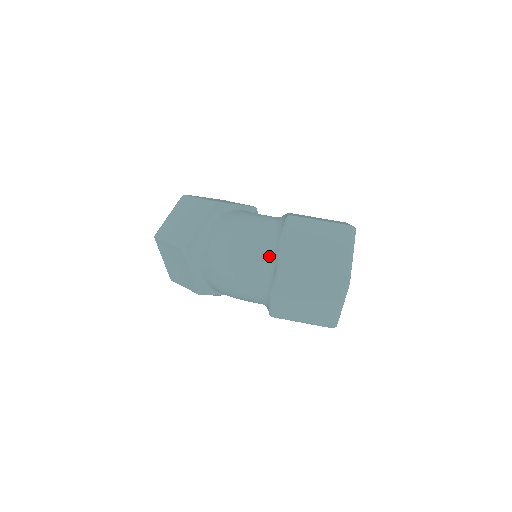
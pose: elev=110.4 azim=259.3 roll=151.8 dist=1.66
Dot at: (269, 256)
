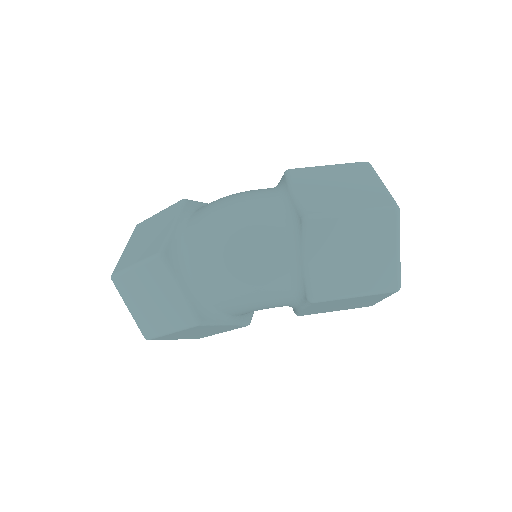
Dot at: (283, 212)
